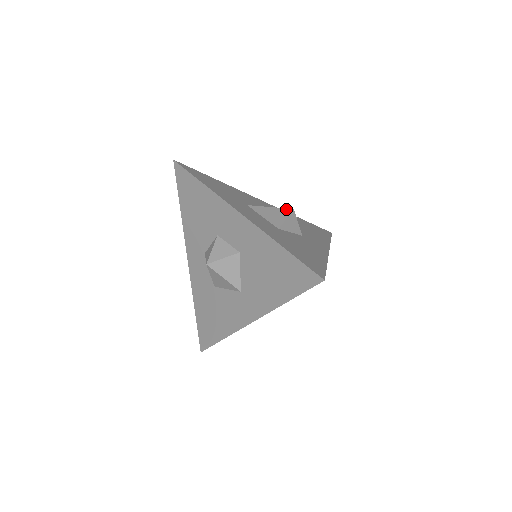
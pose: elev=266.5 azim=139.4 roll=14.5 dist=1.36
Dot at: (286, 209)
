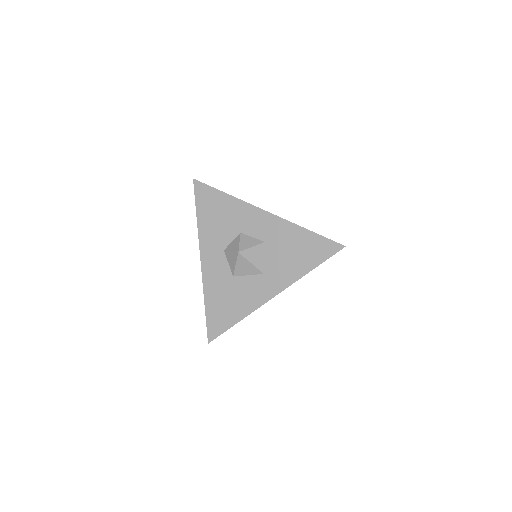
Dot at: occluded
